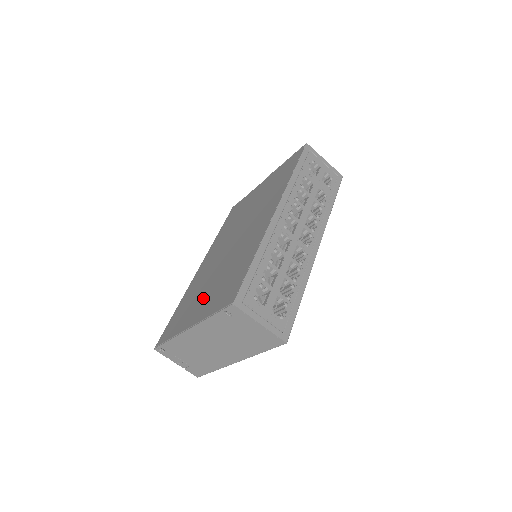
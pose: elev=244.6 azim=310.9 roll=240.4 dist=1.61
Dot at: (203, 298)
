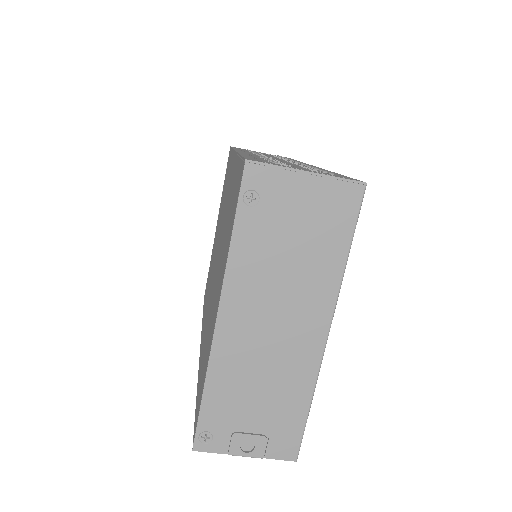
Dot at: occluded
